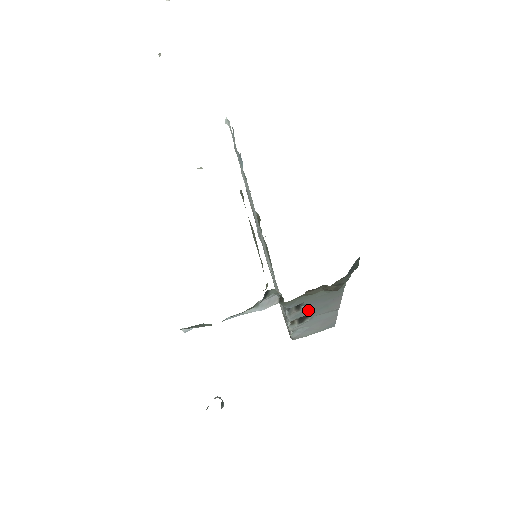
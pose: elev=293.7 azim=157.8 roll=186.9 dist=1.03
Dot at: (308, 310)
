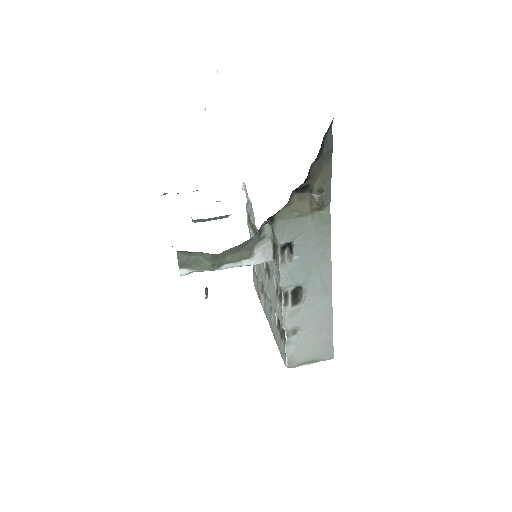
Dot at: (300, 268)
